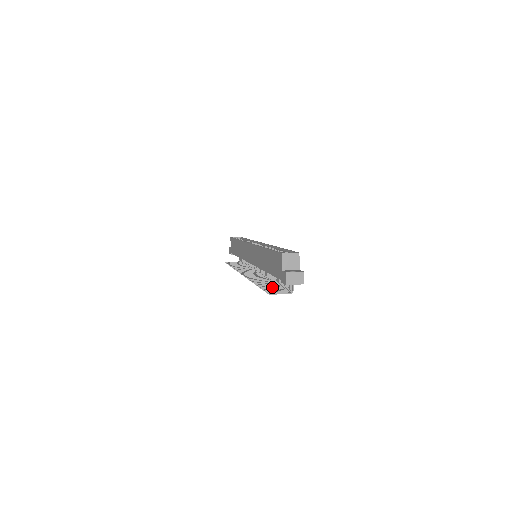
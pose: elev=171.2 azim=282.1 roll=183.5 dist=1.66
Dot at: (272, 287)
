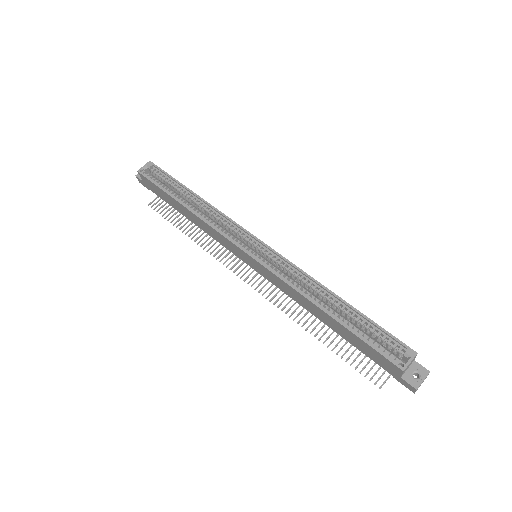
Dot at: (354, 350)
